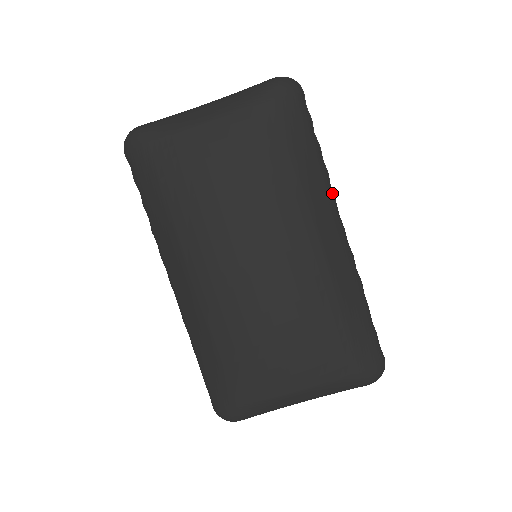
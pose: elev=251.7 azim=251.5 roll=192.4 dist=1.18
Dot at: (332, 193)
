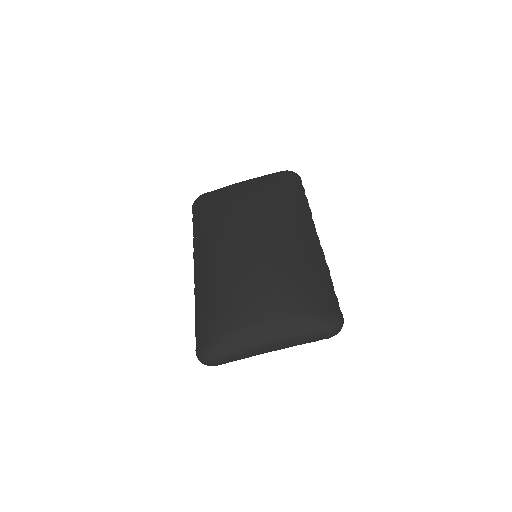
Dot at: (312, 219)
